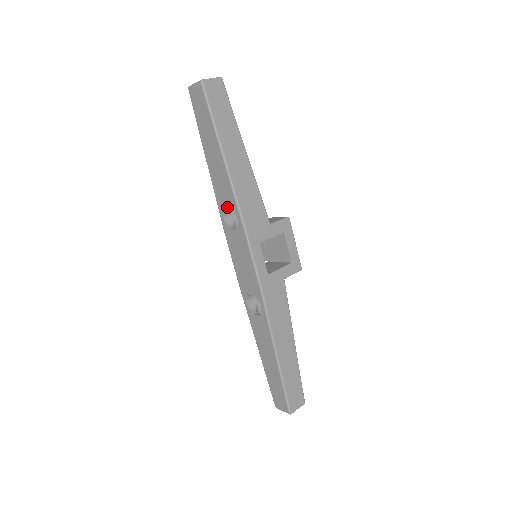
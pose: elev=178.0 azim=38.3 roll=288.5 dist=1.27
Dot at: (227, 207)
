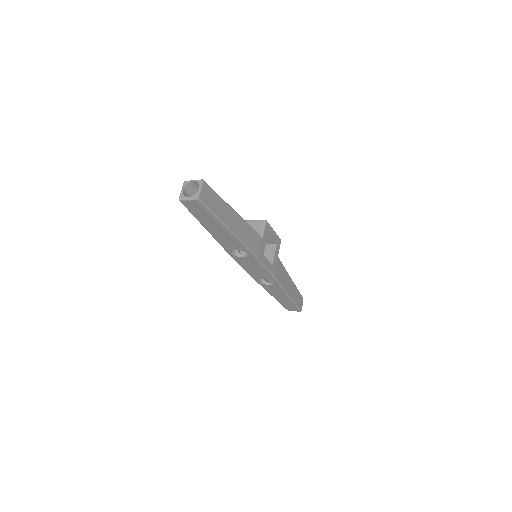
Dot at: occluded
